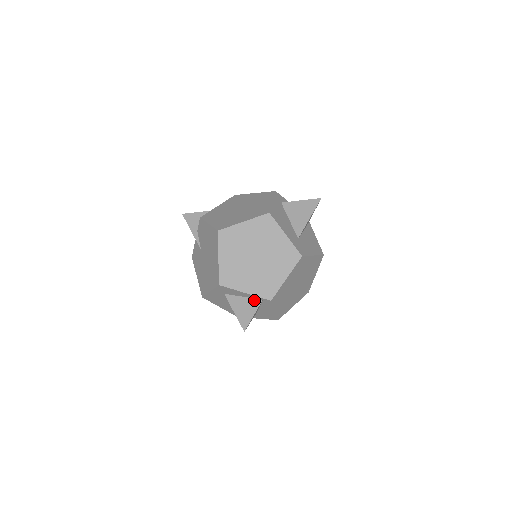
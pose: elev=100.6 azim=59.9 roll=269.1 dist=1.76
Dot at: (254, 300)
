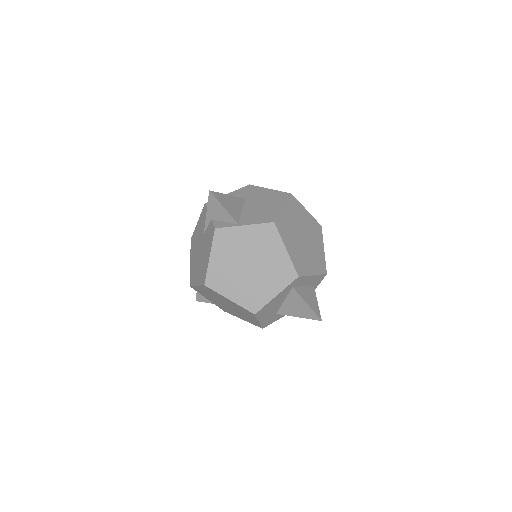
Dot at: occluded
